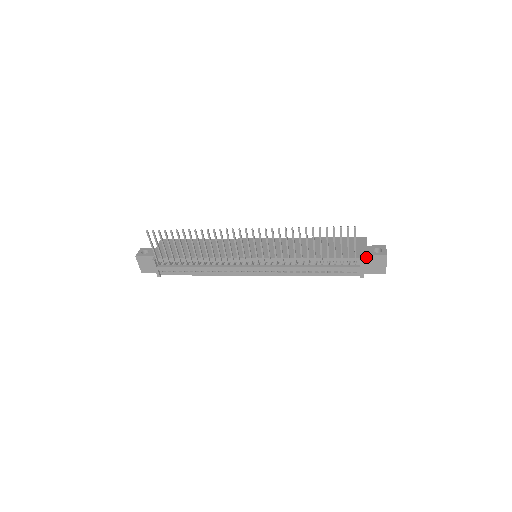
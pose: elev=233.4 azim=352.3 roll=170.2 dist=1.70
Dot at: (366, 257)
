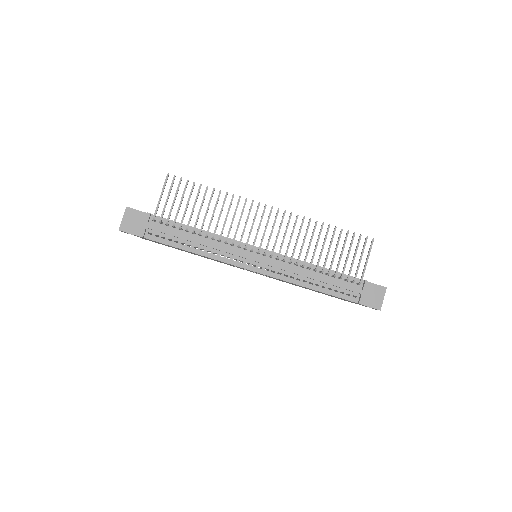
Dot at: (368, 284)
